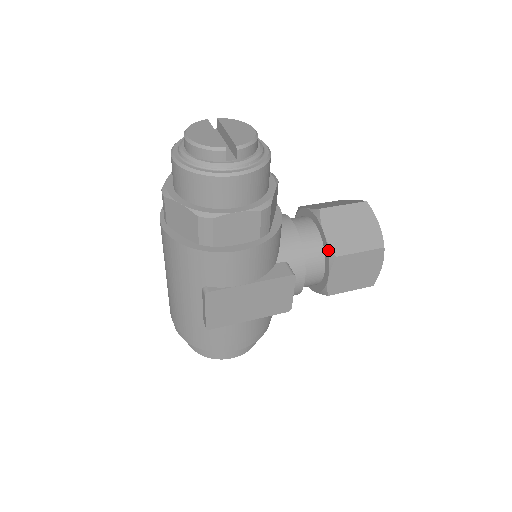
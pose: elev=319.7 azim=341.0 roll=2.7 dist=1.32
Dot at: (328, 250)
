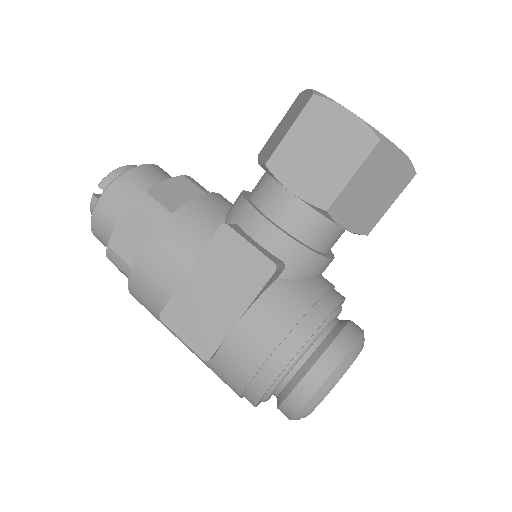
Dot at: occluded
